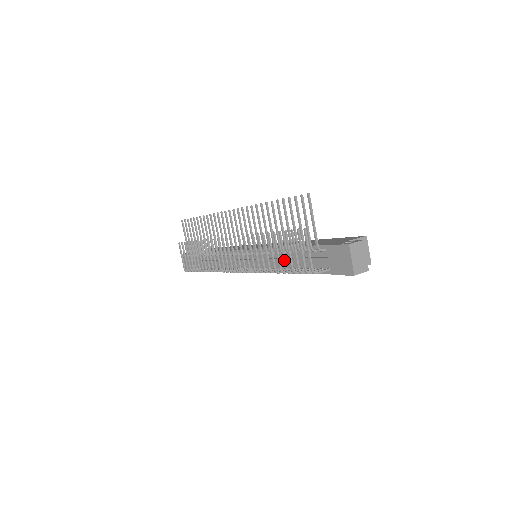
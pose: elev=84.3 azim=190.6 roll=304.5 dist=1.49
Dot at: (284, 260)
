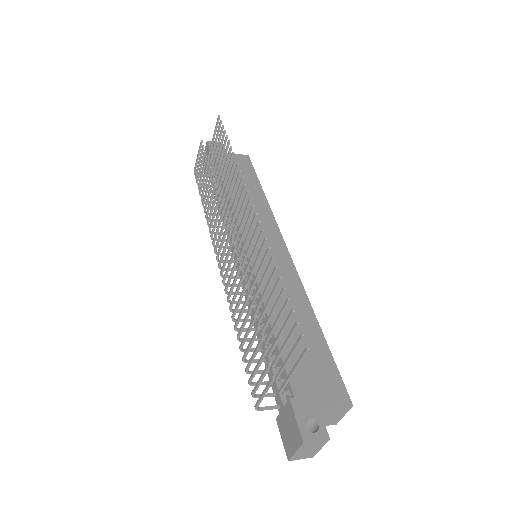
Dot at: (246, 352)
